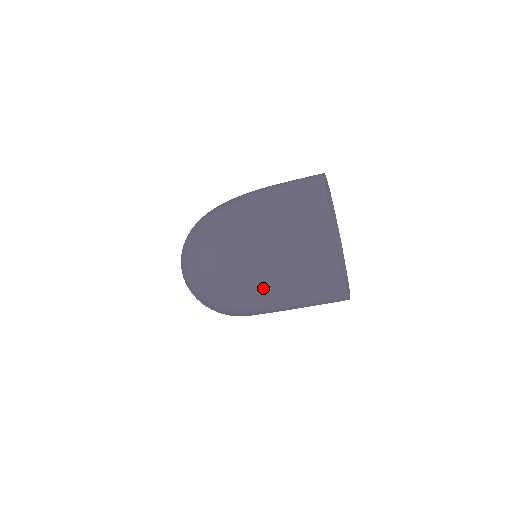
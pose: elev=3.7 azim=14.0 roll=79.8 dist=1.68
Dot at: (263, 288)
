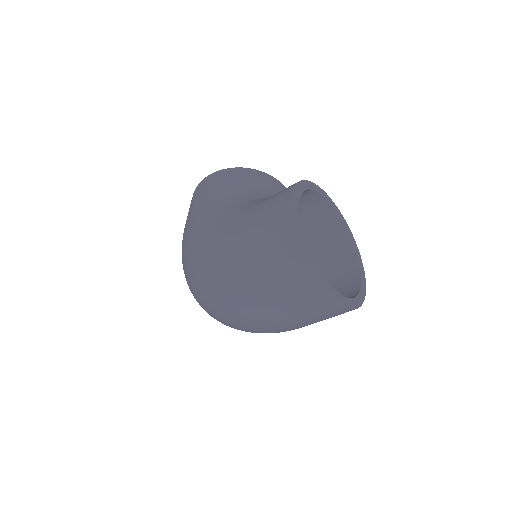
Dot at: occluded
